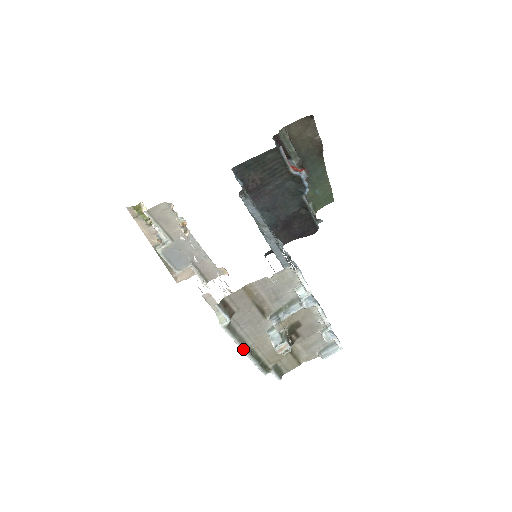
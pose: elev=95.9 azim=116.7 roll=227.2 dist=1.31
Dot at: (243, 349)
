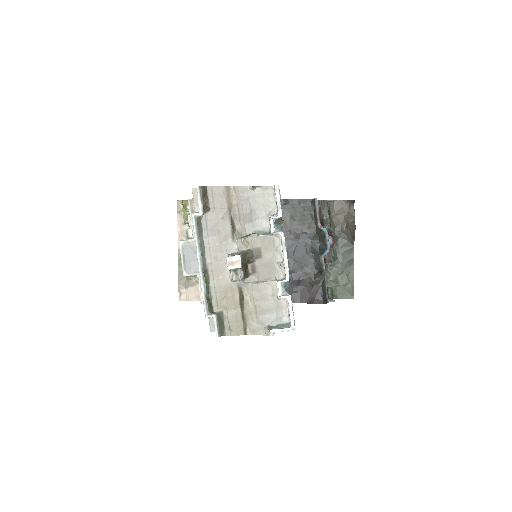
Dot at: (199, 260)
